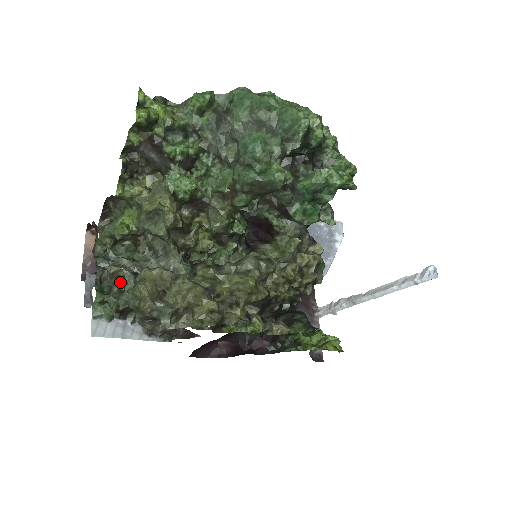
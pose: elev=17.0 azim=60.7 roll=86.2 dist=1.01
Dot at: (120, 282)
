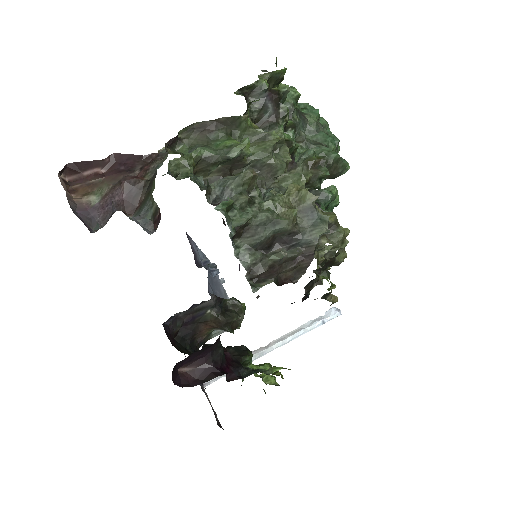
Dot at: (247, 193)
